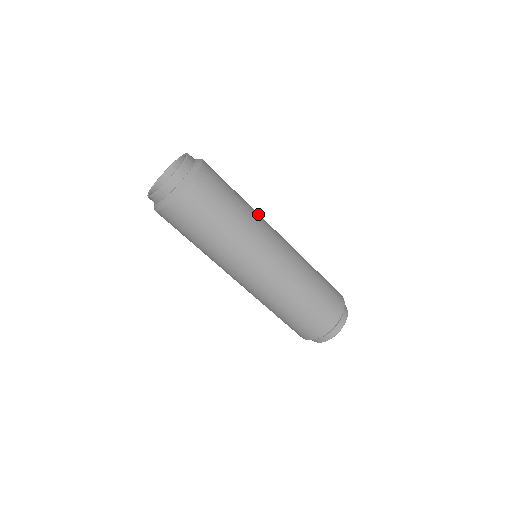
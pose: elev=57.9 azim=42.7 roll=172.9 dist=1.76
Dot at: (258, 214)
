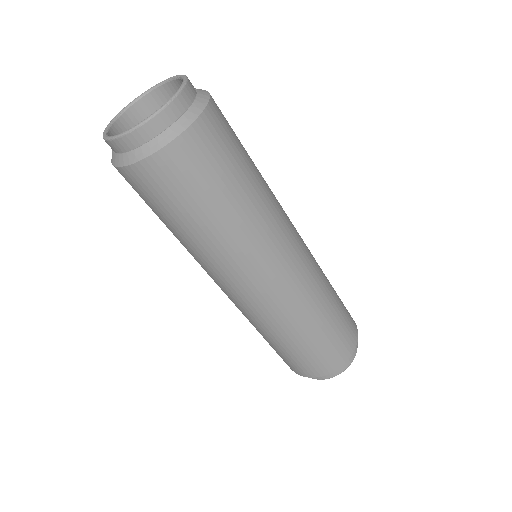
Dot at: (277, 204)
